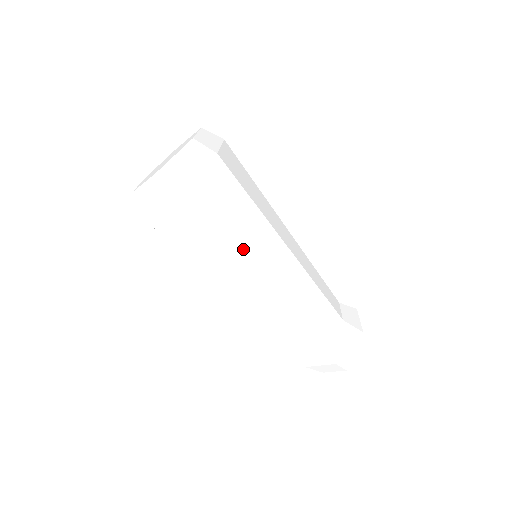
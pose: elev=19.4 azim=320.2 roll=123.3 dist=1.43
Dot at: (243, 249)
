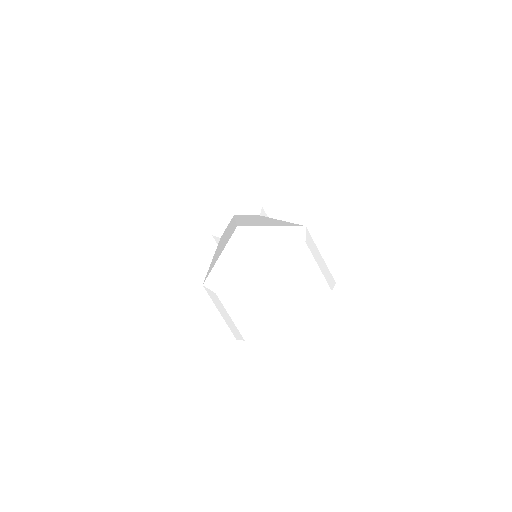
Dot at: occluded
